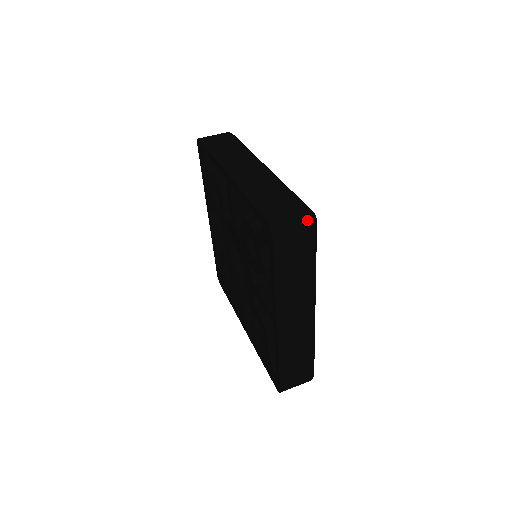
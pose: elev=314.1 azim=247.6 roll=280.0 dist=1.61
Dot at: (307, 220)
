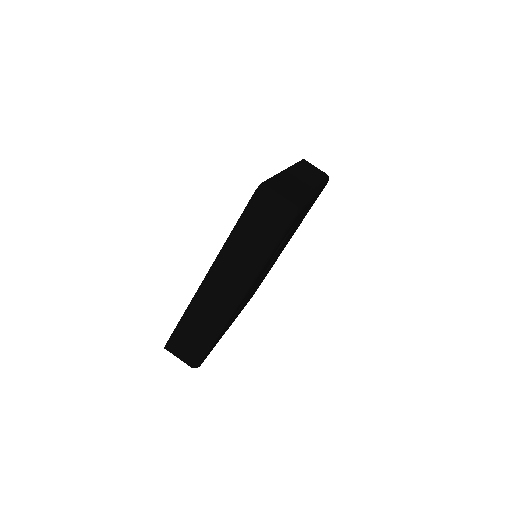
Dot at: (188, 365)
